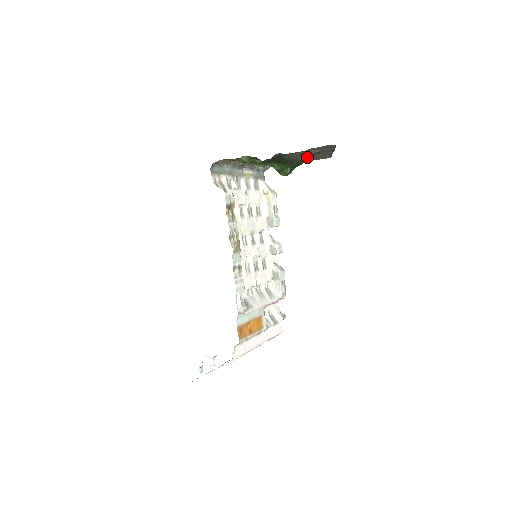
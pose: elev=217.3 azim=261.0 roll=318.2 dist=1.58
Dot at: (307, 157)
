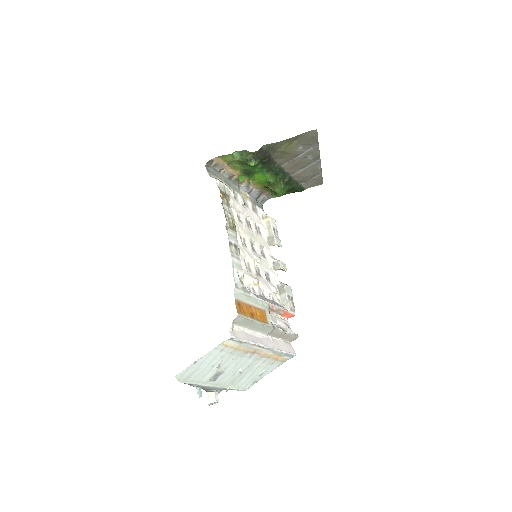
Dot at: (298, 173)
